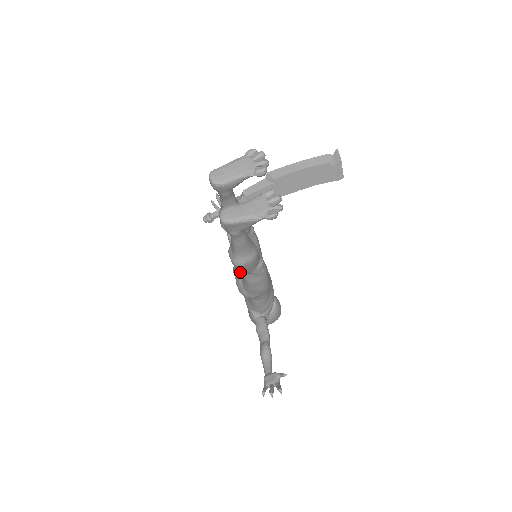
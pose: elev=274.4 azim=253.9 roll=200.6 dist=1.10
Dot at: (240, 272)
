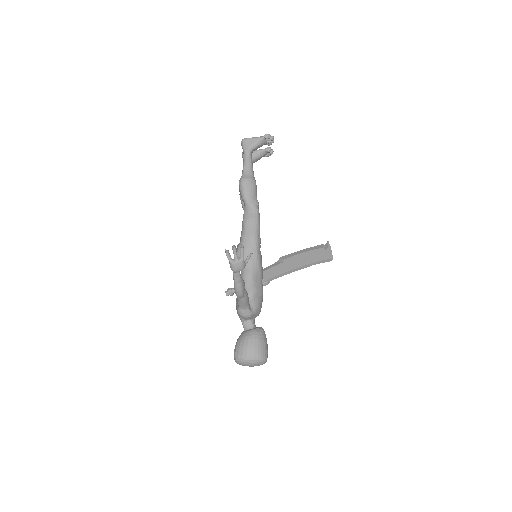
Dot at: occluded
